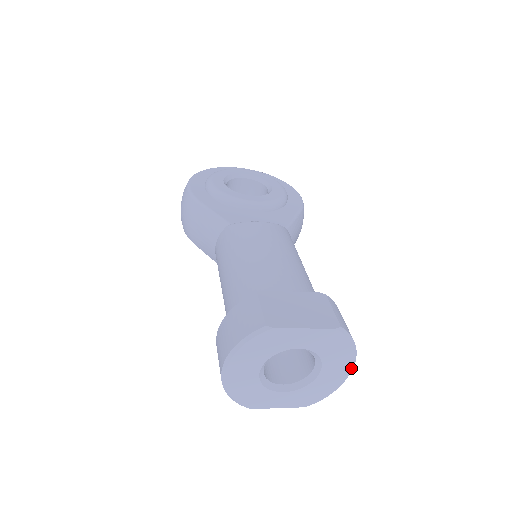
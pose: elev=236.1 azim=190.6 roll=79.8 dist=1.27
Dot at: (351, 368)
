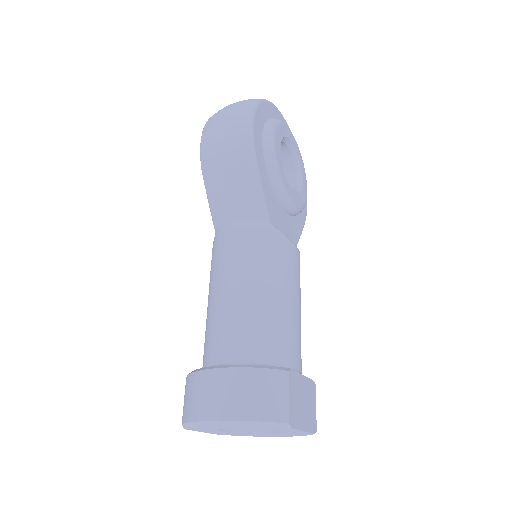
Dot at: (279, 436)
